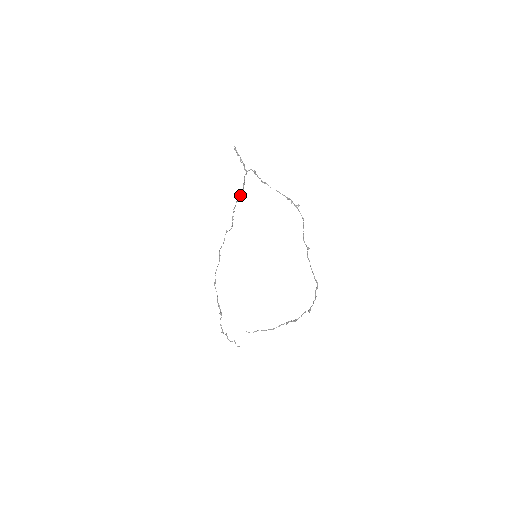
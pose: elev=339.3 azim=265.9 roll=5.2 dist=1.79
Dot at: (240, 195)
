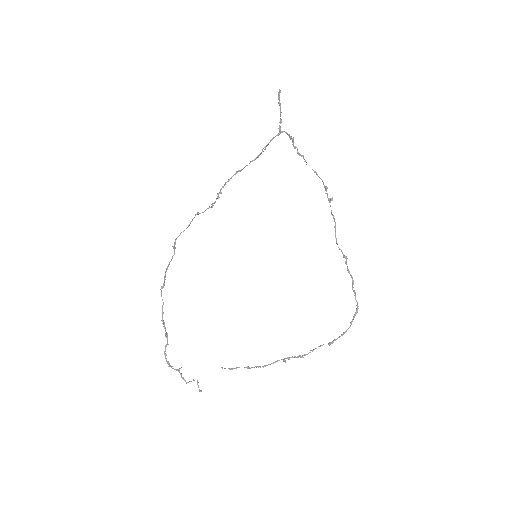
Dot at: occluded
